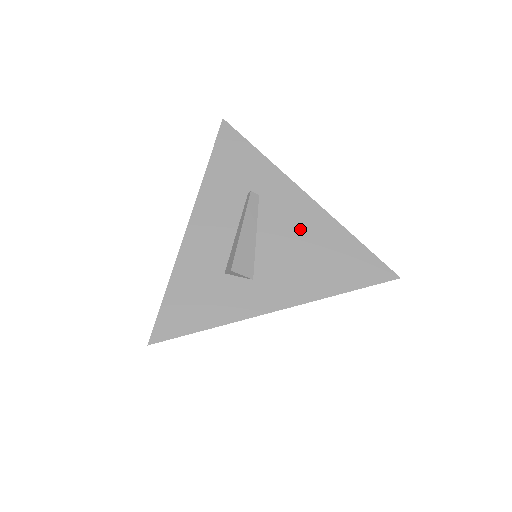
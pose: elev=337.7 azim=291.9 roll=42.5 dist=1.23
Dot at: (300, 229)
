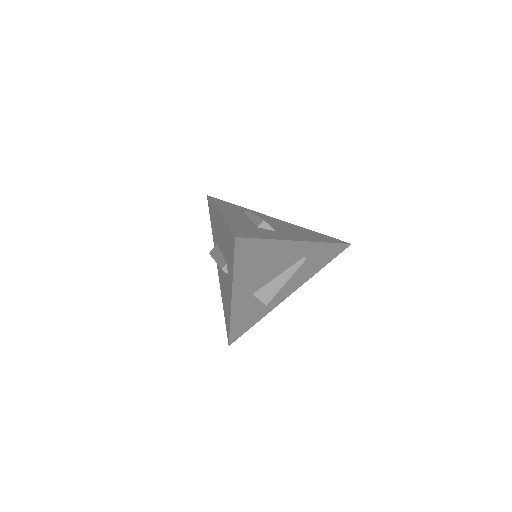
Dot at: (284, 225)
